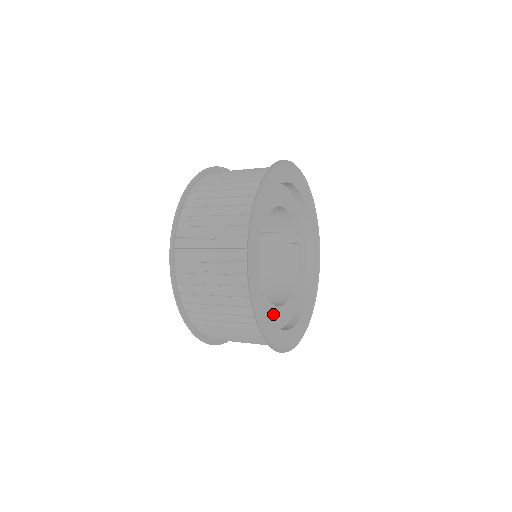
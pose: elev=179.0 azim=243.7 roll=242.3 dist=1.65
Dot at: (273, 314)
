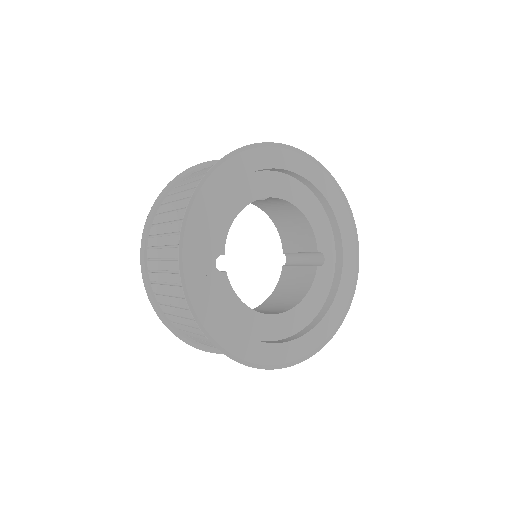
Dot at: (234, 308)
